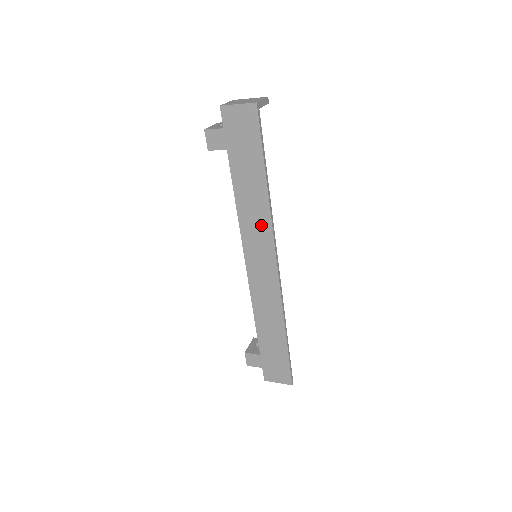
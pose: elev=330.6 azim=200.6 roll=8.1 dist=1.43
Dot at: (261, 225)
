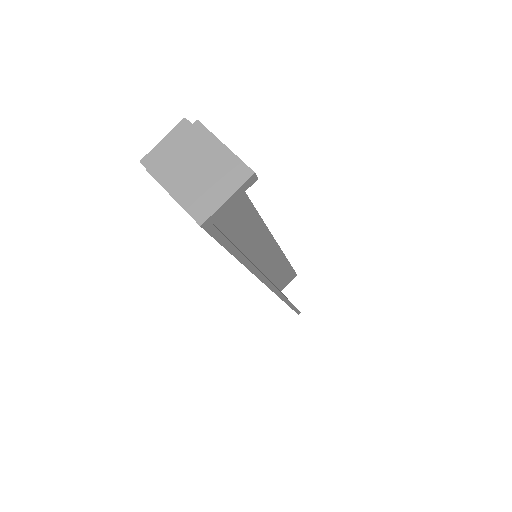
Dot at: occluded
